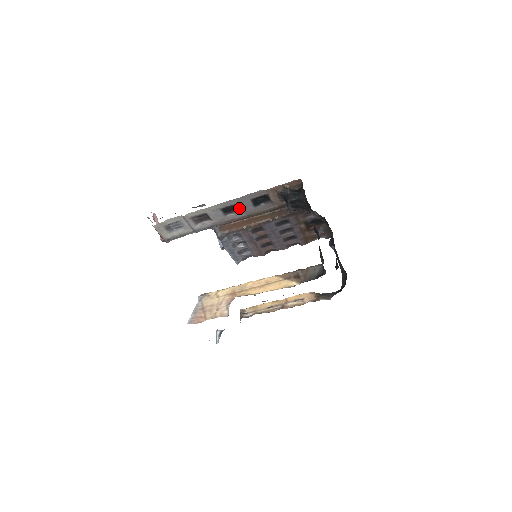
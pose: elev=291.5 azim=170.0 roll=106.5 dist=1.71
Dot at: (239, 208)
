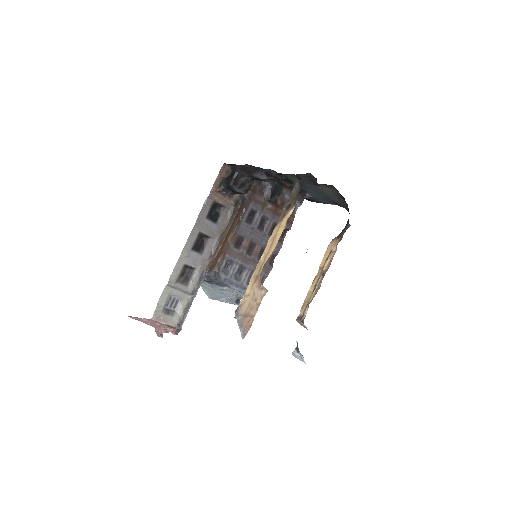
Dot at: (206, 237)
